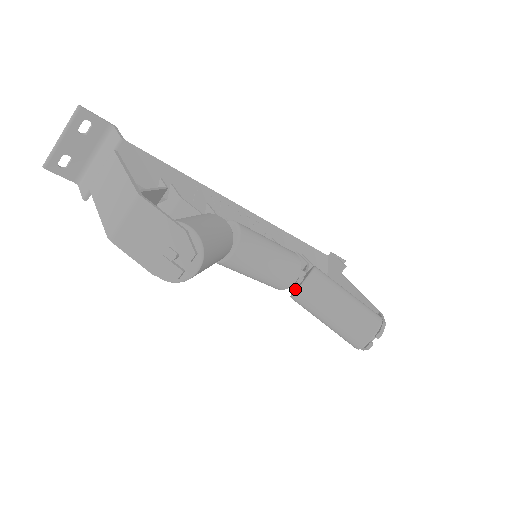
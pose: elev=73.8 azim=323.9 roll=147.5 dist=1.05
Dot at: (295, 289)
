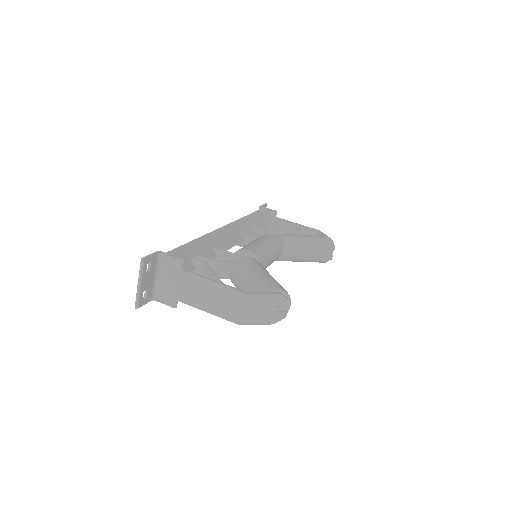
Dot at: occluded
